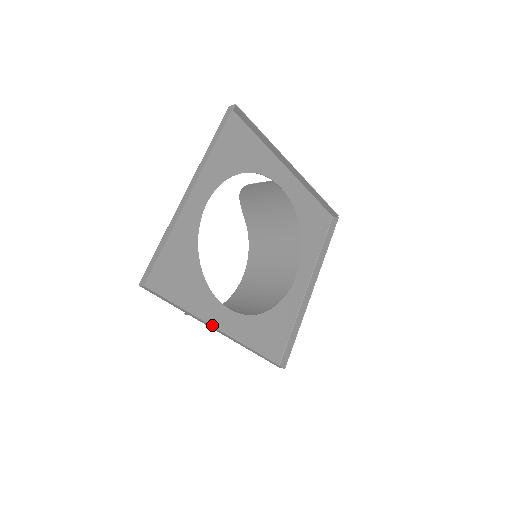
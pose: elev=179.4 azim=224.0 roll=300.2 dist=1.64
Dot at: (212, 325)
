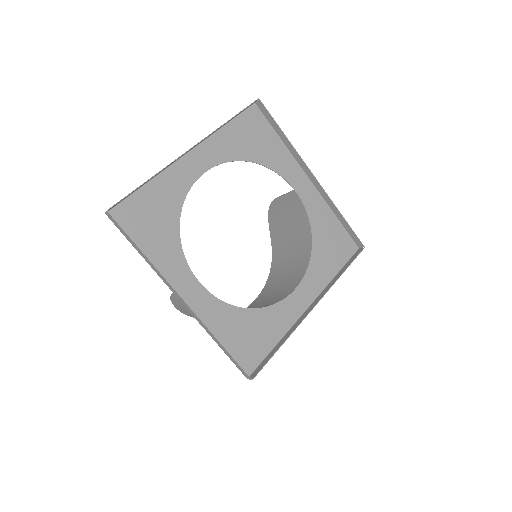
Dot at: occluded
